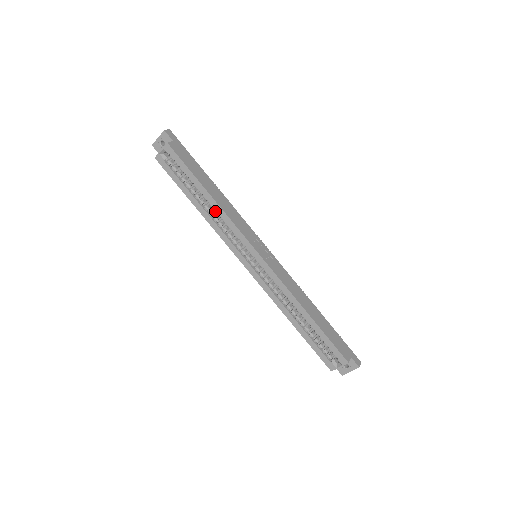
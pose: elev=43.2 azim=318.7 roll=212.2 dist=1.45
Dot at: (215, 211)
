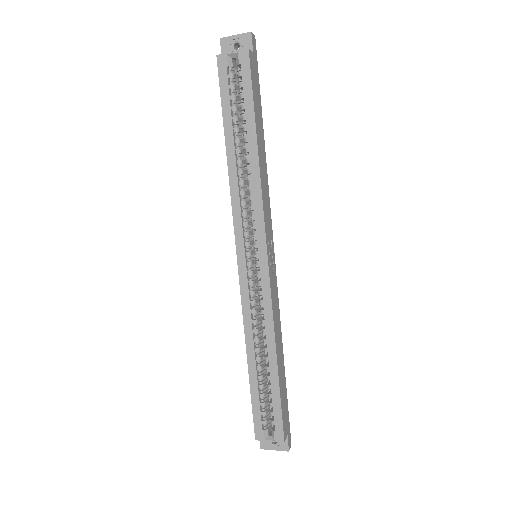
Dot at: (248, 172)
